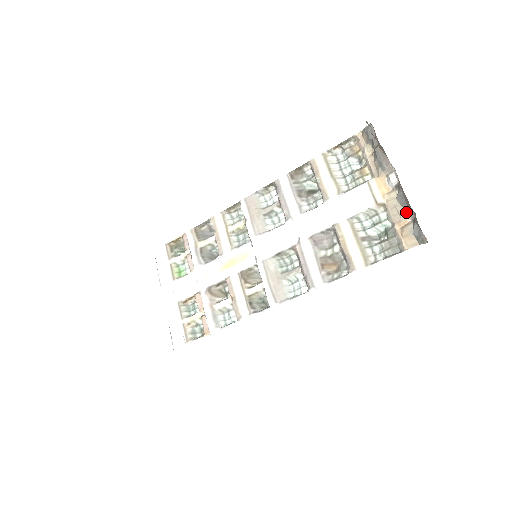
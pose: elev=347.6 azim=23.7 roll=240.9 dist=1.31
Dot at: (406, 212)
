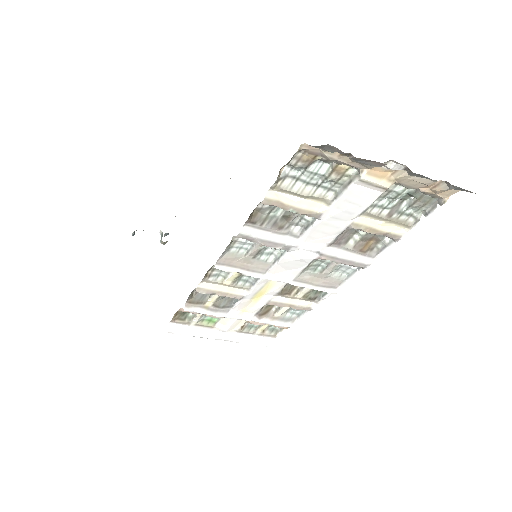
Dot at: (431, 180)
